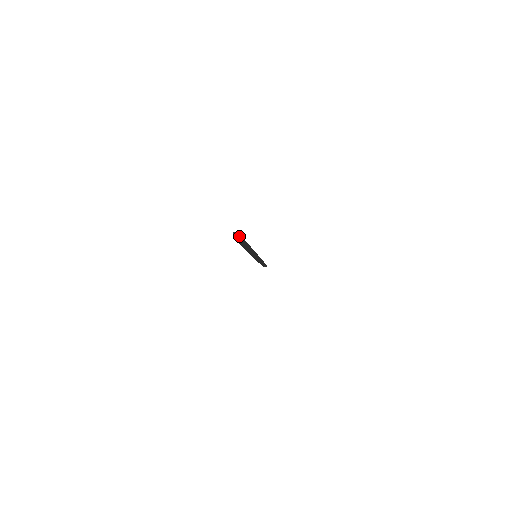
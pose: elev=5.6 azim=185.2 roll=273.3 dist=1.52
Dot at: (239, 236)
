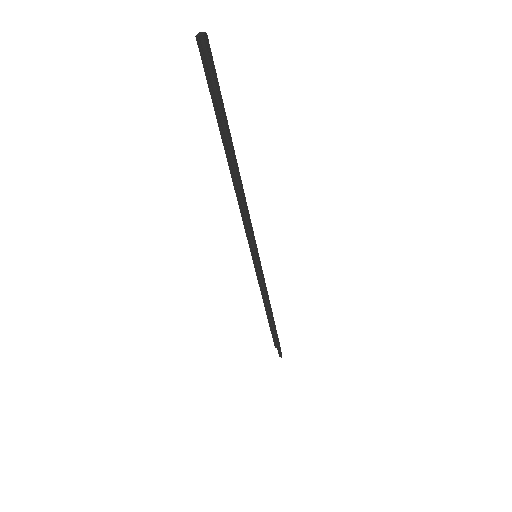
Dot at: (207, 45)
